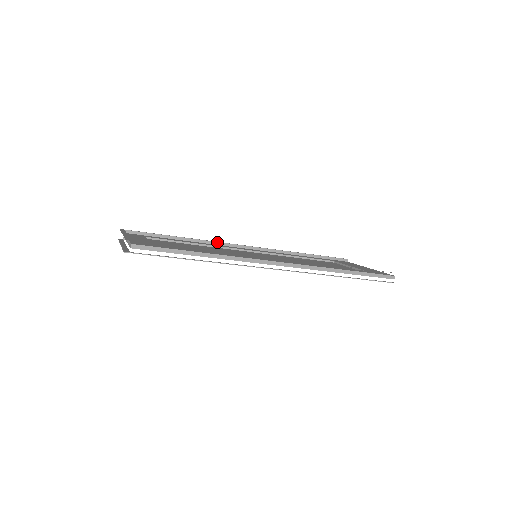
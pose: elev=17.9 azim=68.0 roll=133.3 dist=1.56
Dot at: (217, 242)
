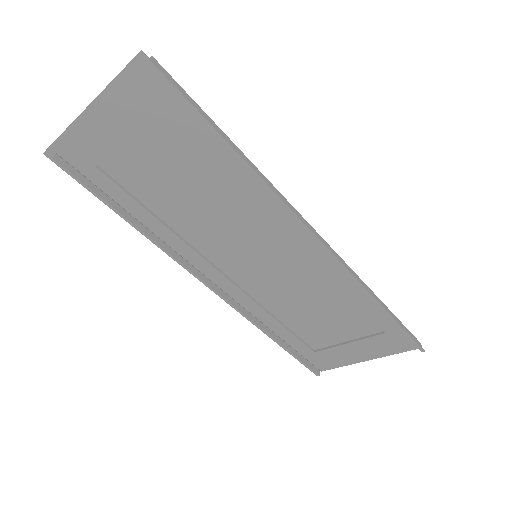
Dot at: occluded
